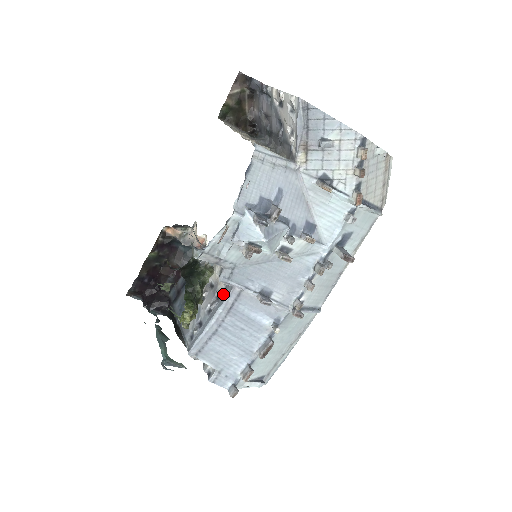
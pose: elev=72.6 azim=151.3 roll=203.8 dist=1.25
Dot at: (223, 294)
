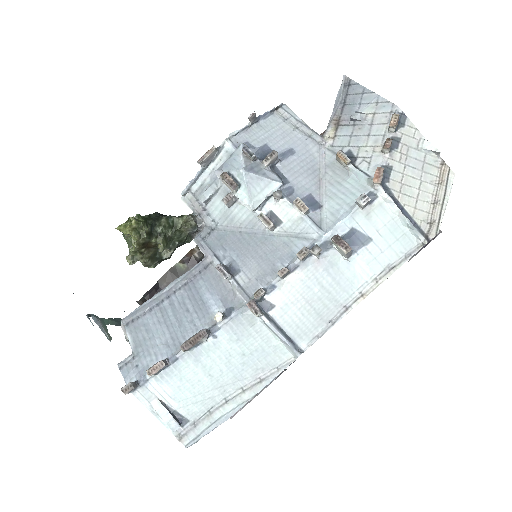
Dot at: occluded
